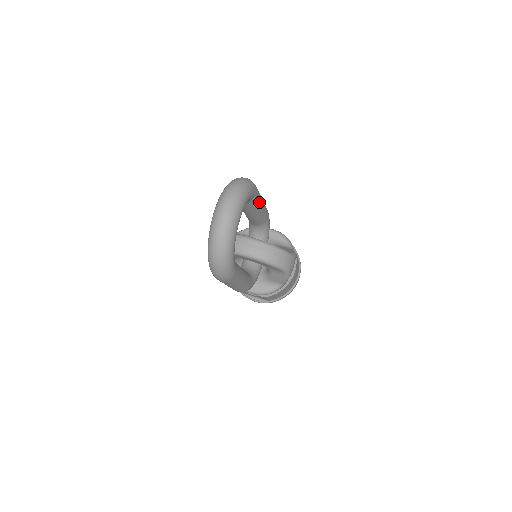
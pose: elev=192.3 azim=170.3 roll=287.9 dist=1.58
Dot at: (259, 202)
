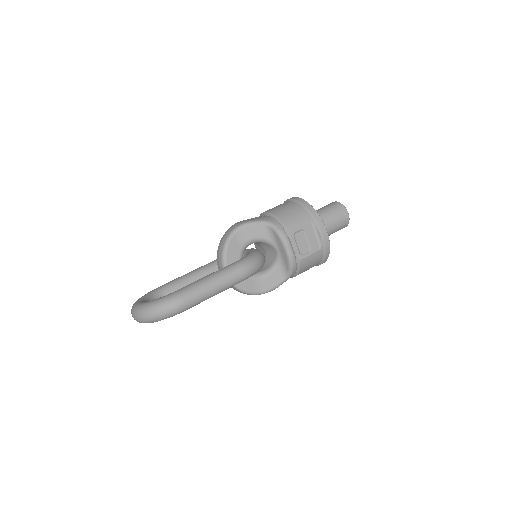
Dot at: occluded
